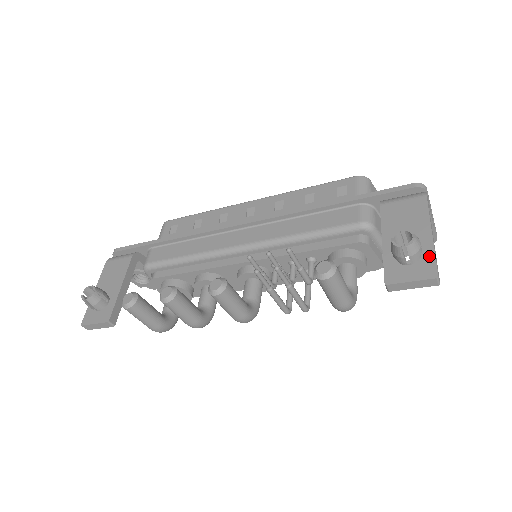
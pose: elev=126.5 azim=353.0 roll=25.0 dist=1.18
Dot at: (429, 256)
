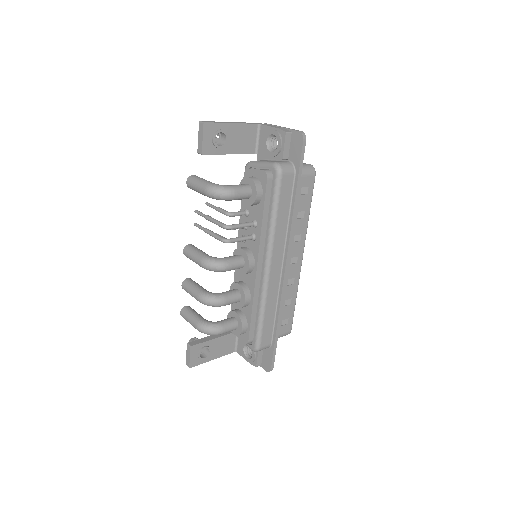
Dot at: occluded
